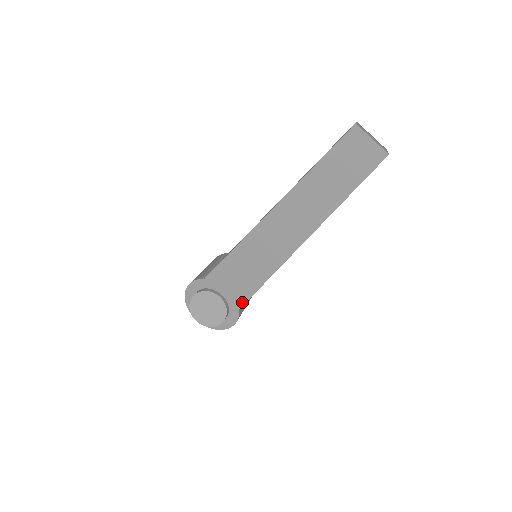
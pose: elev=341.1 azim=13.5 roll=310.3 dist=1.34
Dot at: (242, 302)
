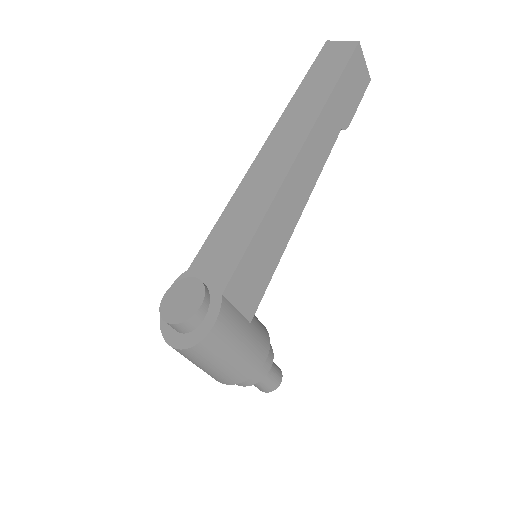
Dot at: (226, 280)
